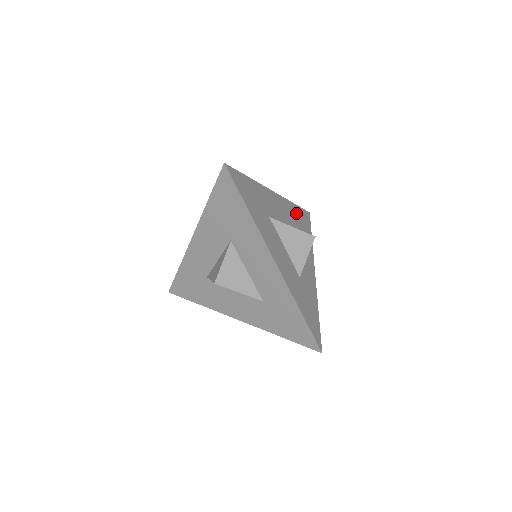
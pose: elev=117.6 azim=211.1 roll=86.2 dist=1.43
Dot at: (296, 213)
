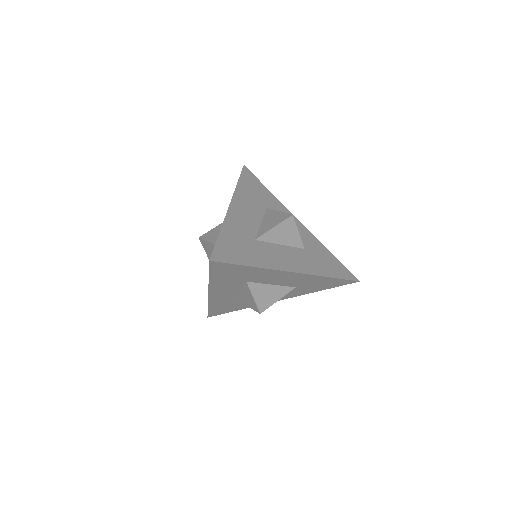
Dot at: (246, 190)
